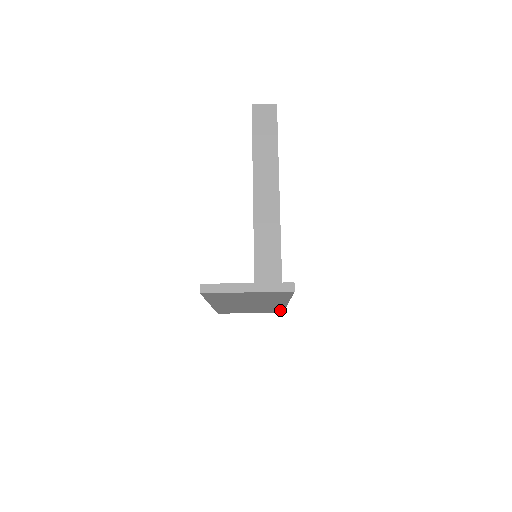
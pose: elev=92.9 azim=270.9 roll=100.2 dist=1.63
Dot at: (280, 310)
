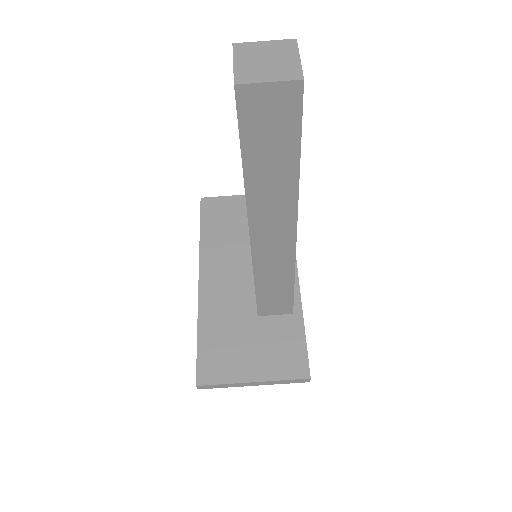
Dot at: occluded
